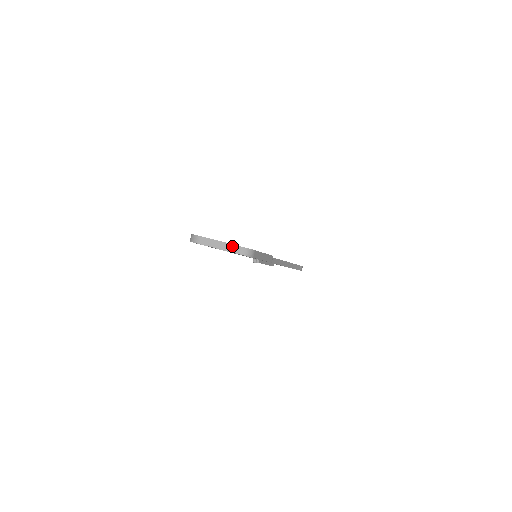
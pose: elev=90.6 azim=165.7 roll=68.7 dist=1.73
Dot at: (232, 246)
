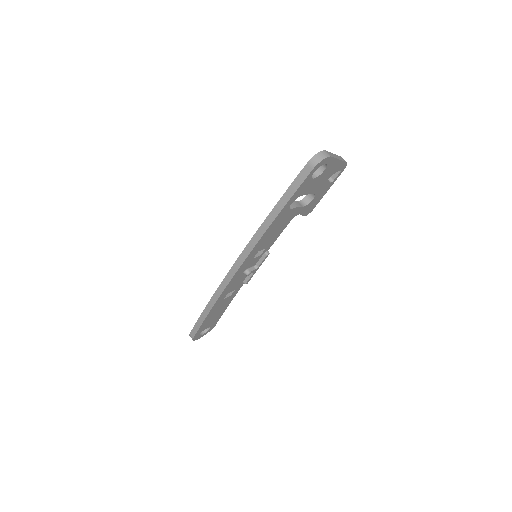
Dot at: (338, 156)
